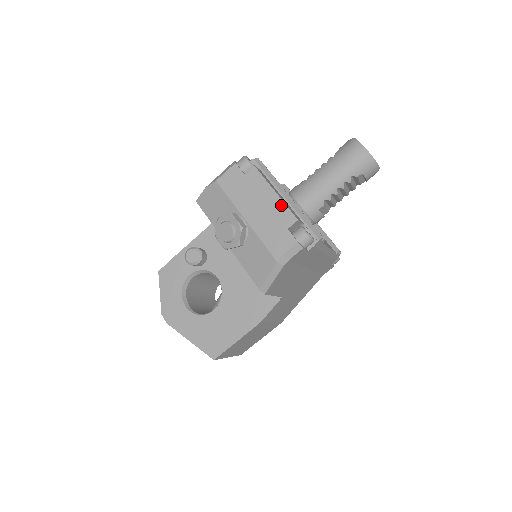
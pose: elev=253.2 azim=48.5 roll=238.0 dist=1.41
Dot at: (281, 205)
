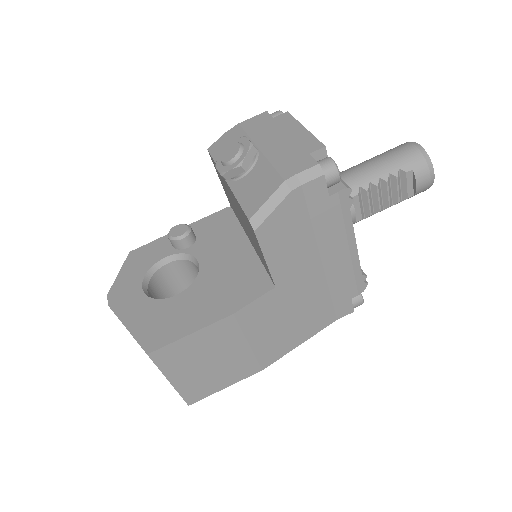
Dot at: (308, 136)
